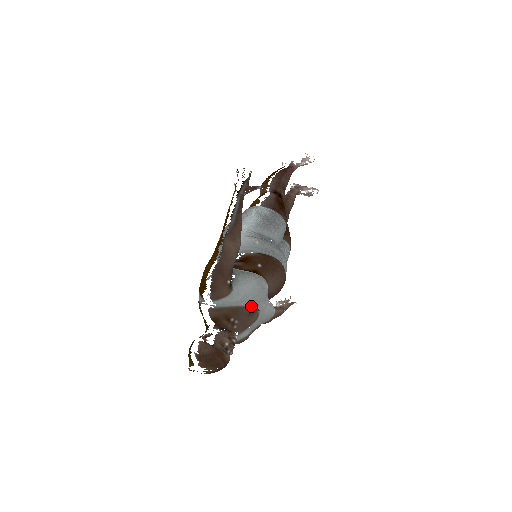
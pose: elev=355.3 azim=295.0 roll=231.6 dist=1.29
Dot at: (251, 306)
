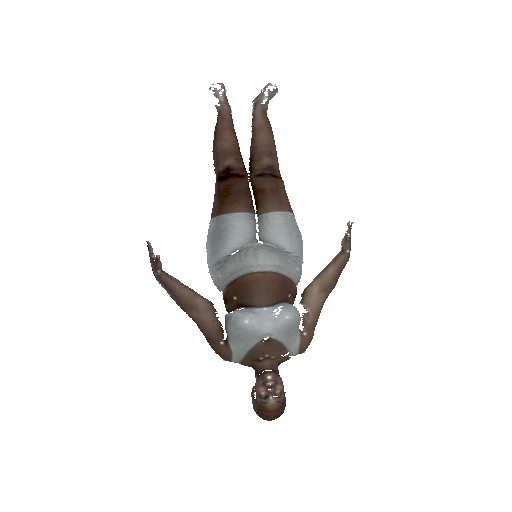
Dot at: (256, 343)
